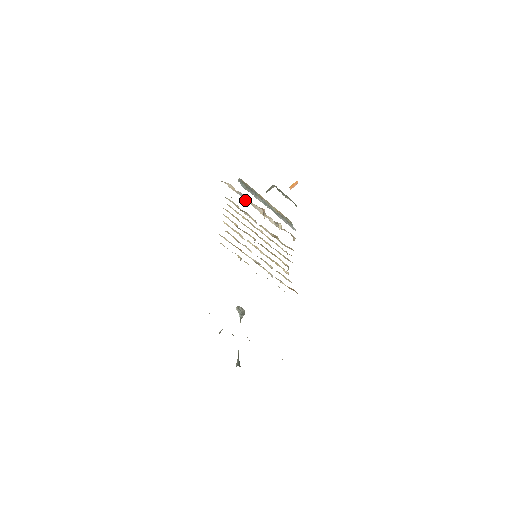
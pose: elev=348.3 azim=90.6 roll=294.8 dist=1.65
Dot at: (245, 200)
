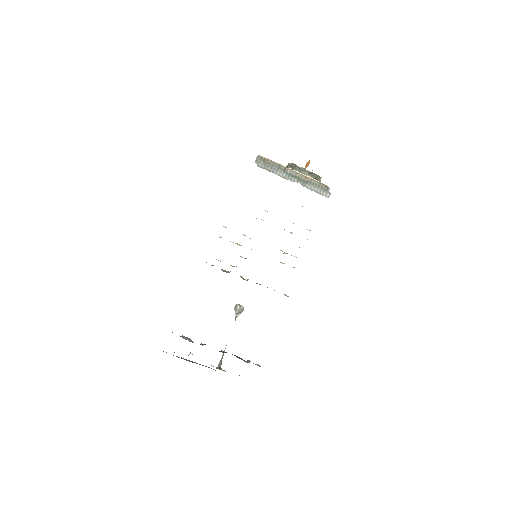
Dot at: occluded
